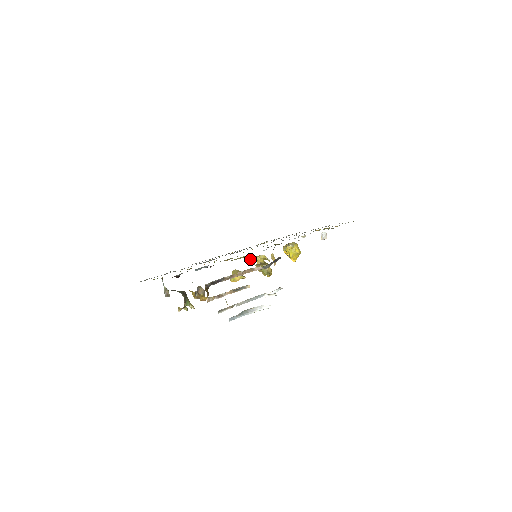
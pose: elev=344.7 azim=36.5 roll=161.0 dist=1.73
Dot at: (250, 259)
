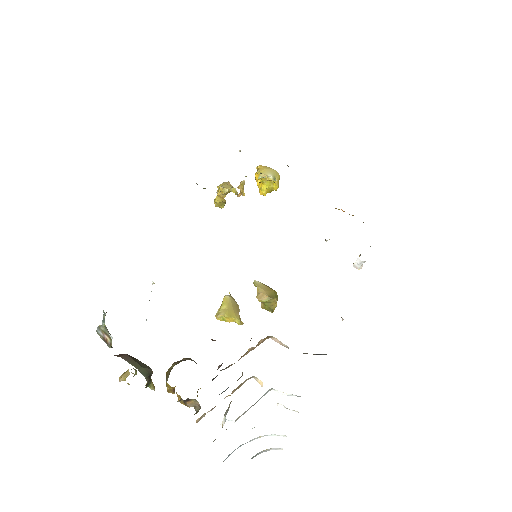
Dot at: (220, 202)
